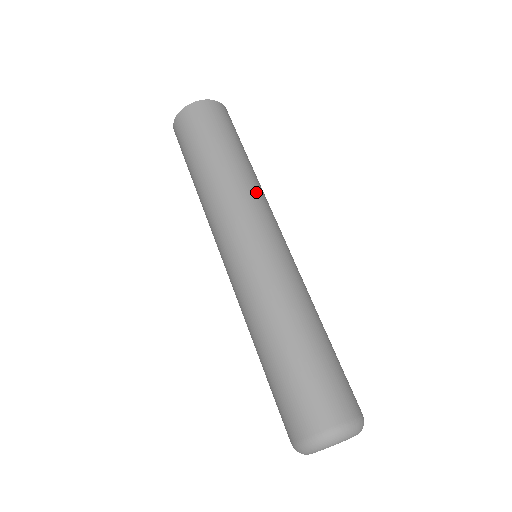
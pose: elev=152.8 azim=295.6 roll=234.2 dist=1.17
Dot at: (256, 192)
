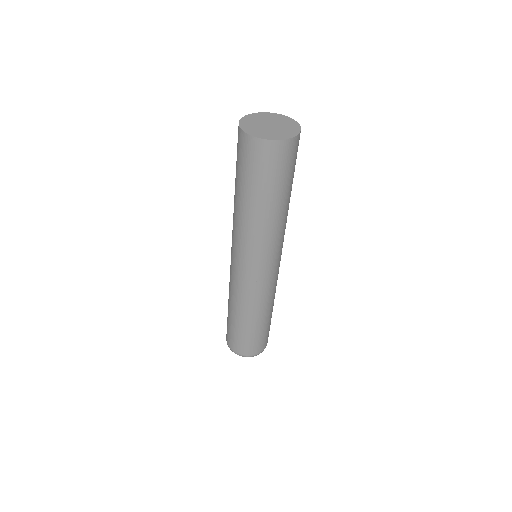
Dot at: (266, 239)
